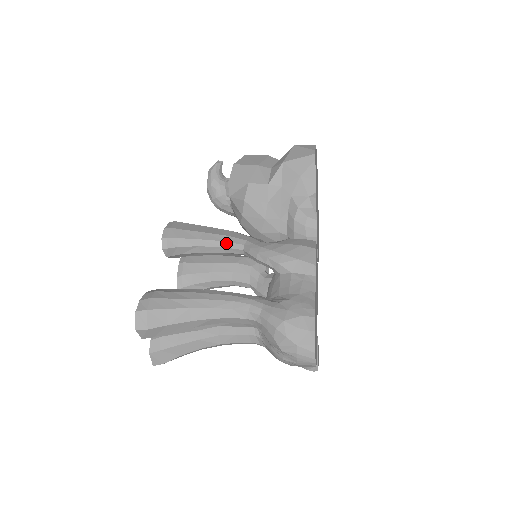
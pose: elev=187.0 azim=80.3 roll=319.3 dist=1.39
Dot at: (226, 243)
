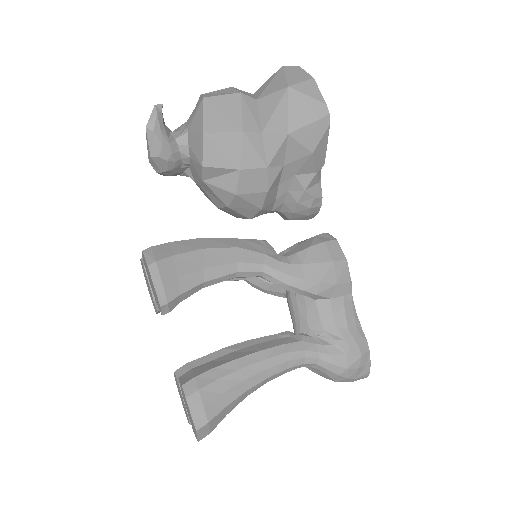
Dot at: (238, 274)
